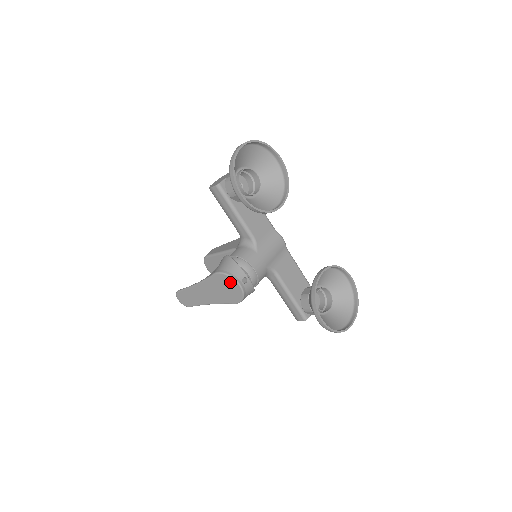
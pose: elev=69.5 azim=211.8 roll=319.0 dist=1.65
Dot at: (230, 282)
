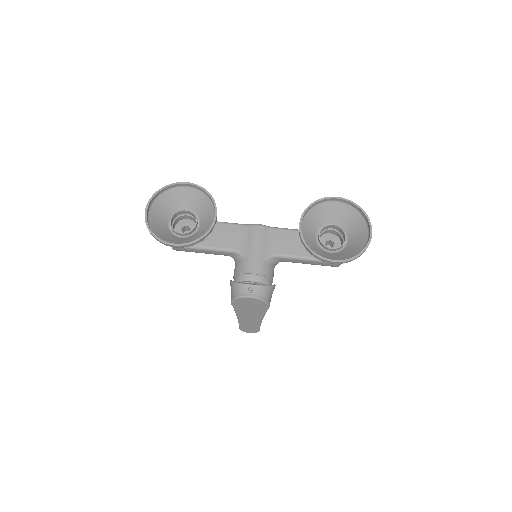
Dot at: (244, 301)
